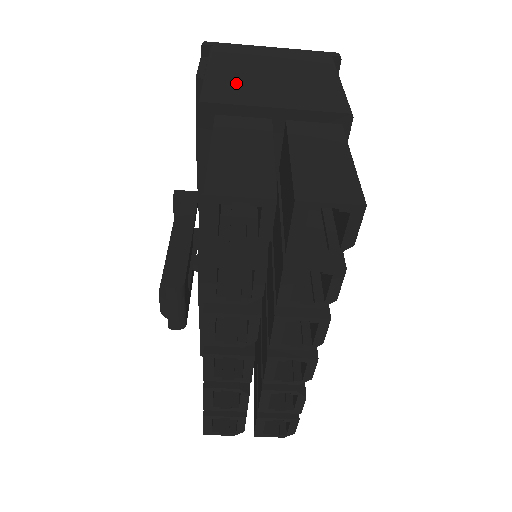
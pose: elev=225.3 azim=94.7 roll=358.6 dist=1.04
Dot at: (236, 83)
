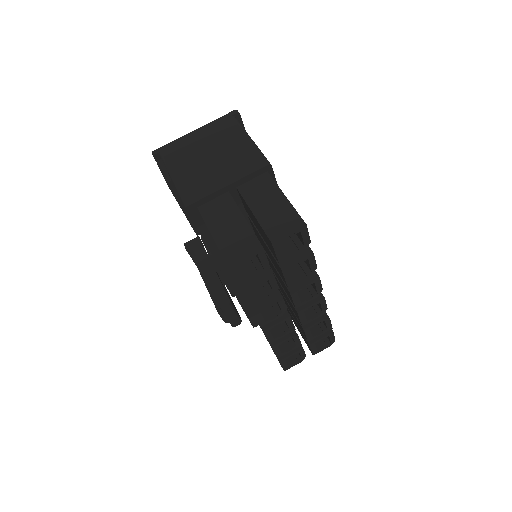
Dot at: (195, 178)
